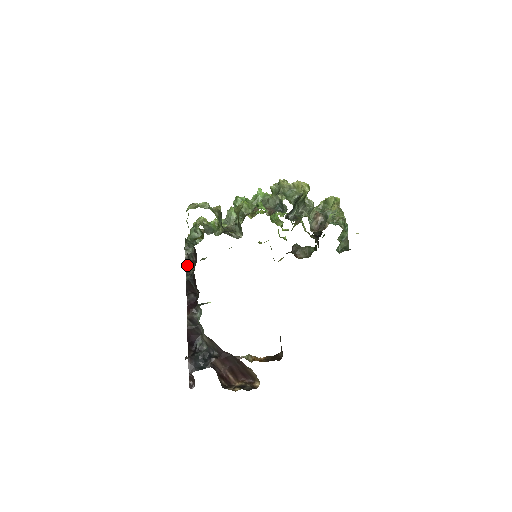
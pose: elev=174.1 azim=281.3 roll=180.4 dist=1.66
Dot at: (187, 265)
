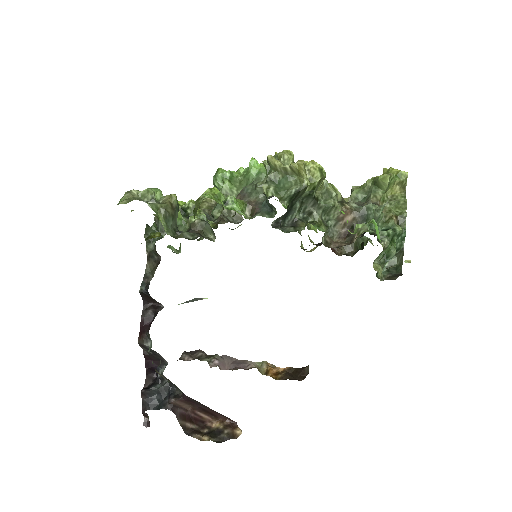
Dot at: (148, 266)
